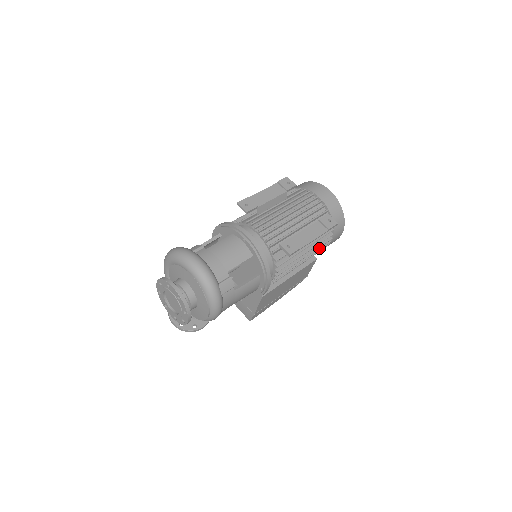
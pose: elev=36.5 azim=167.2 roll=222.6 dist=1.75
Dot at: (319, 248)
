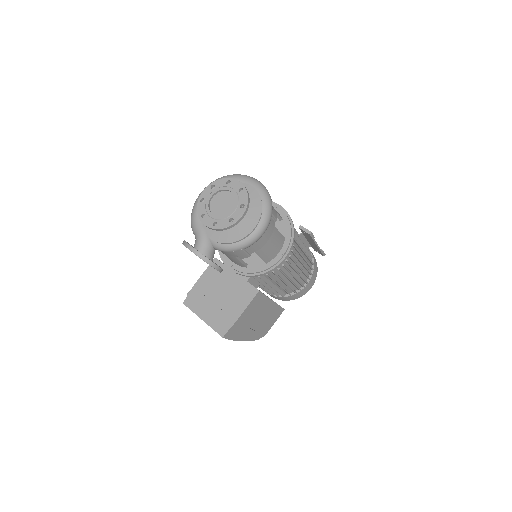
Dot at: (303, 278)
